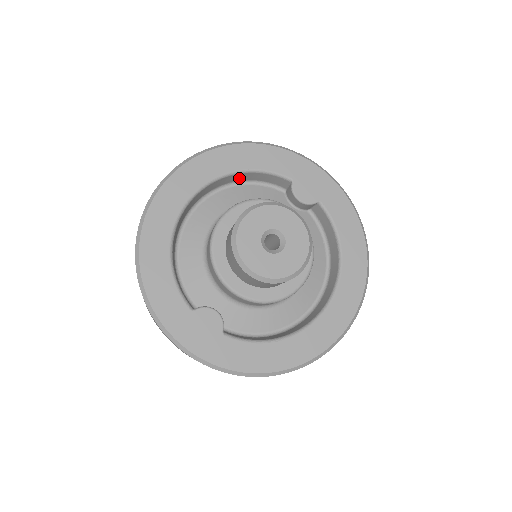
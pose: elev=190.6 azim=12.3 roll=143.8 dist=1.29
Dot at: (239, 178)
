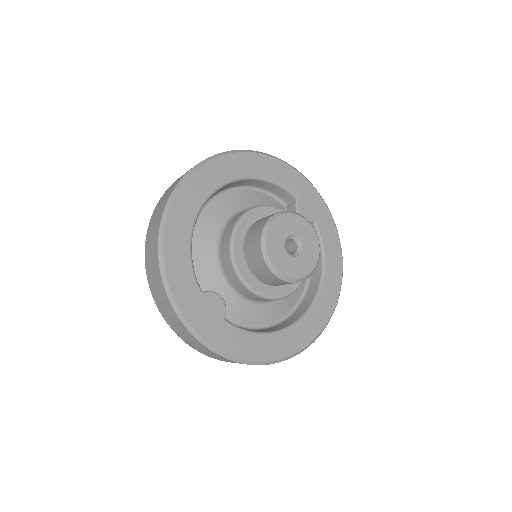
Dot at: (254, 184)
